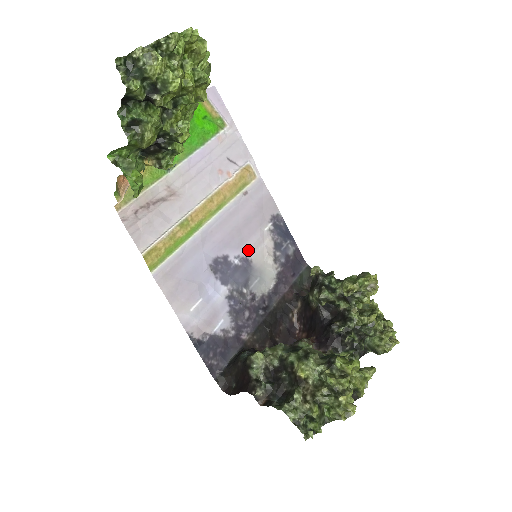
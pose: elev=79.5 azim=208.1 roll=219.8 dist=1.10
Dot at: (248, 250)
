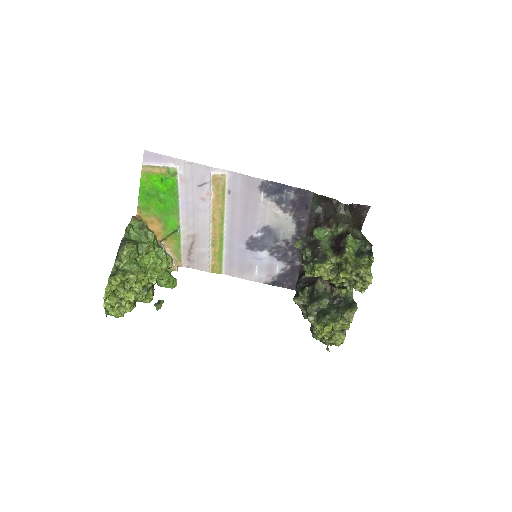
Dot at: (261, 222)
